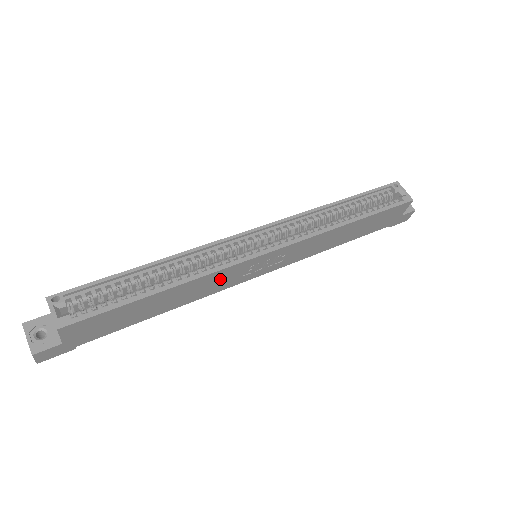
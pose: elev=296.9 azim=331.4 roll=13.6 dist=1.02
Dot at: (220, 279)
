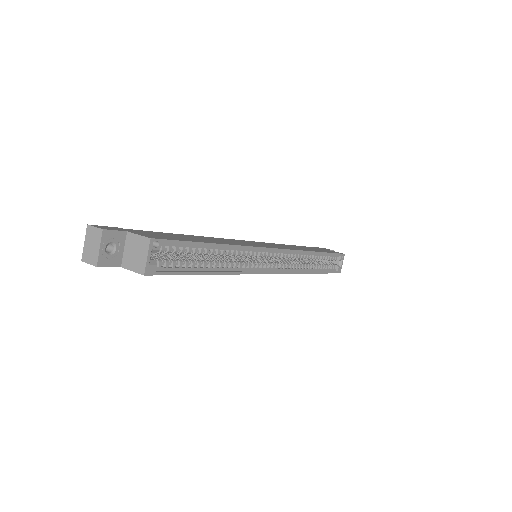
Dot at: occluded
